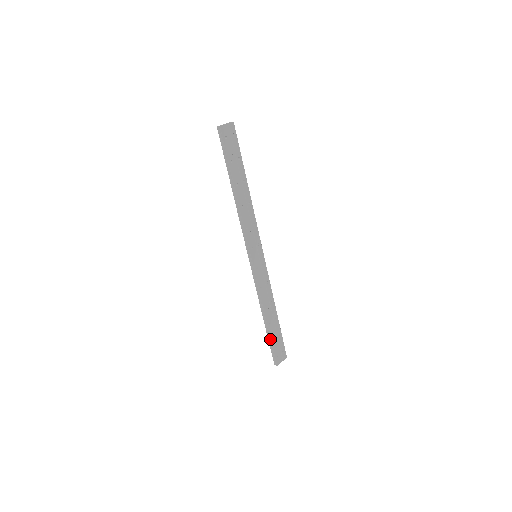
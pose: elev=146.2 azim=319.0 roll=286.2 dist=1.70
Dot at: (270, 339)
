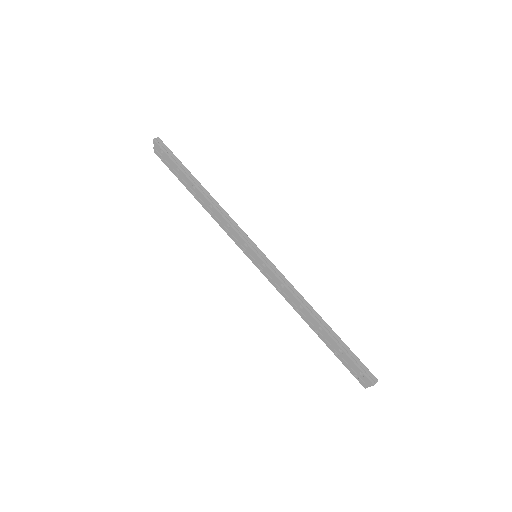
Dot at: (343, 343)
